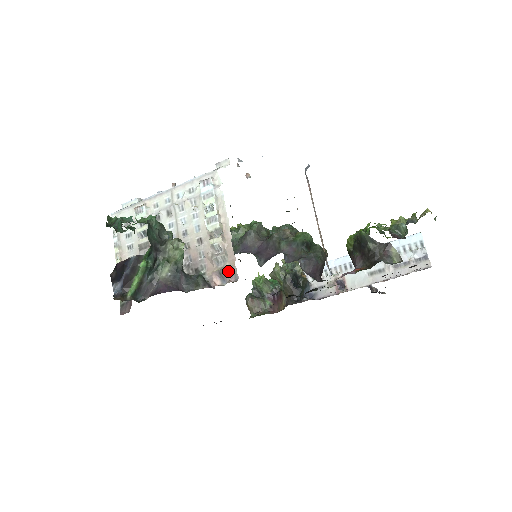
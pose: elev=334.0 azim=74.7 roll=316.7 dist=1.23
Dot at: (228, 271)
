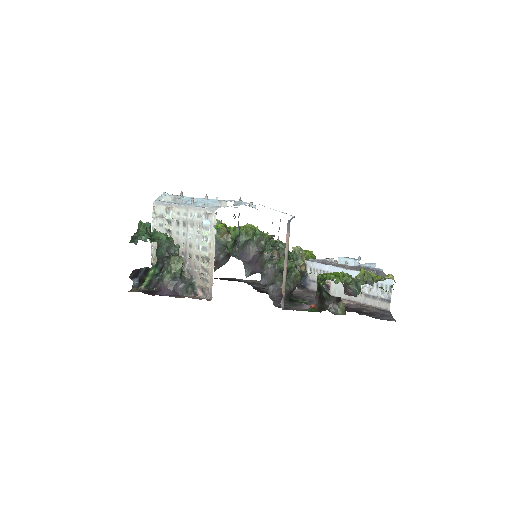
Dot at: (206, 291)
